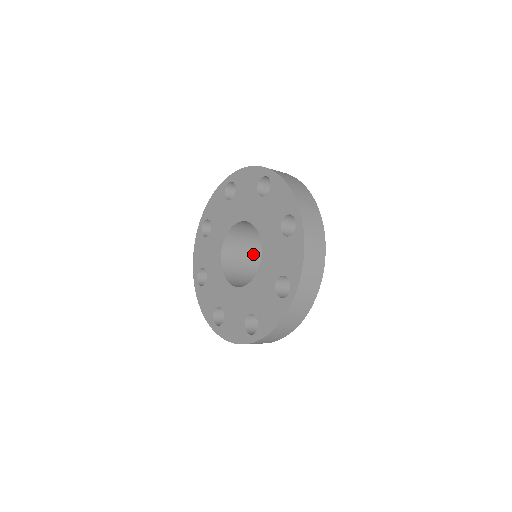
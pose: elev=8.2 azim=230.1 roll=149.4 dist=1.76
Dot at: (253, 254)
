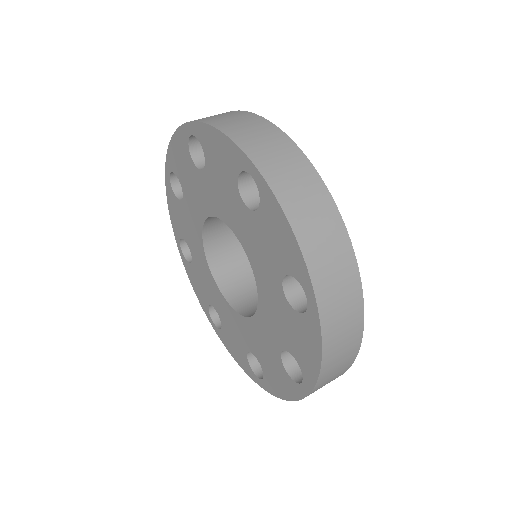
Dot at: occluded
